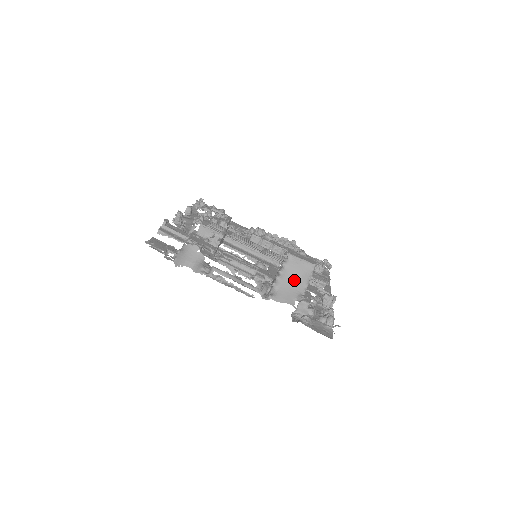
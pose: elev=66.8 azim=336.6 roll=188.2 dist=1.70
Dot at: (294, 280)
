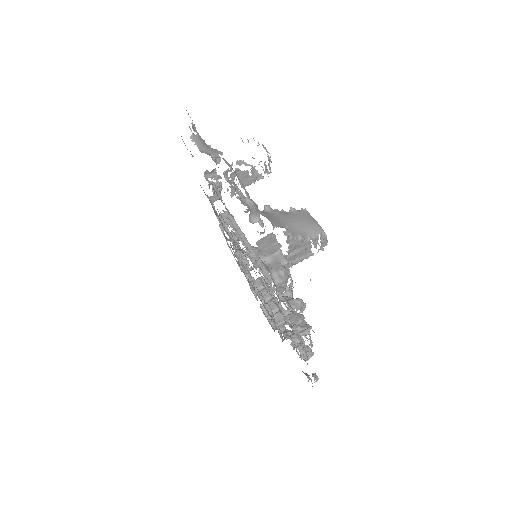
Dot at: (292, 221)
